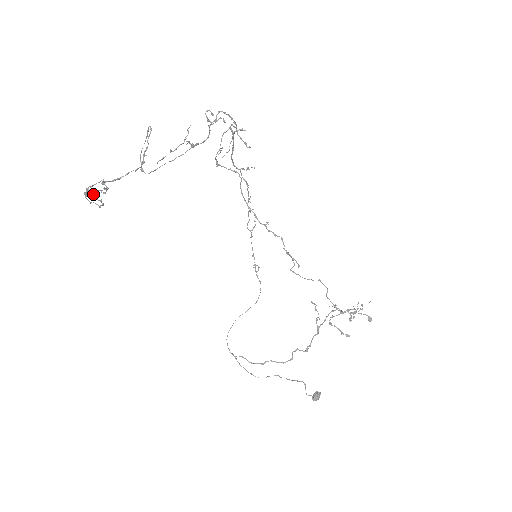
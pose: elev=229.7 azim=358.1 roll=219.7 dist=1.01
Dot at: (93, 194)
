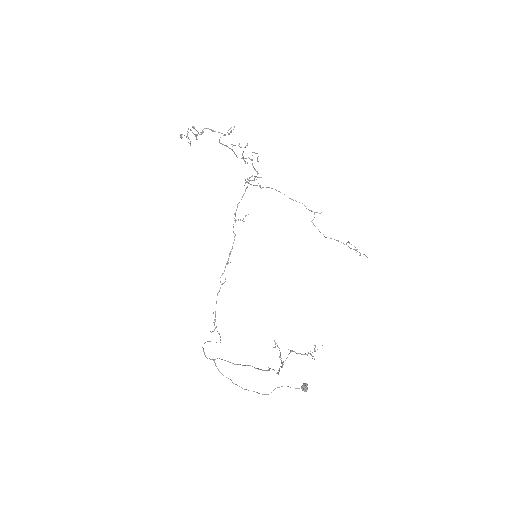
Dot at: (196, 130)
